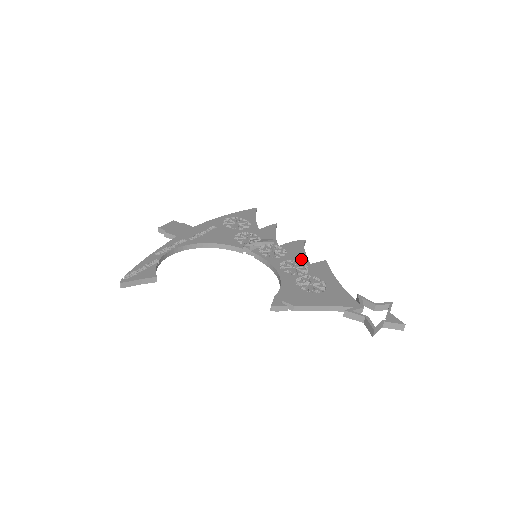
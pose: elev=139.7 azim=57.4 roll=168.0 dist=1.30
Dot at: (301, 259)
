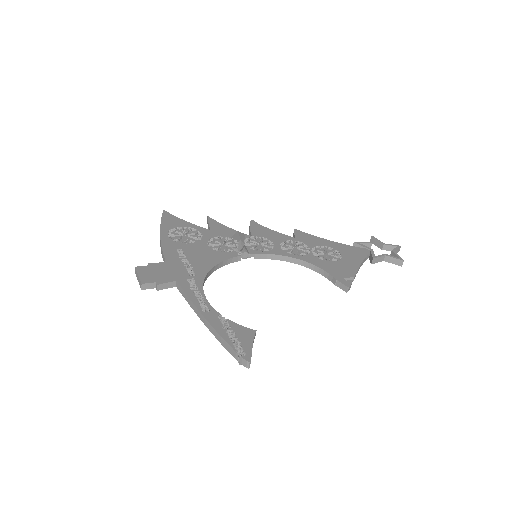
Dot at: (284, 238)
